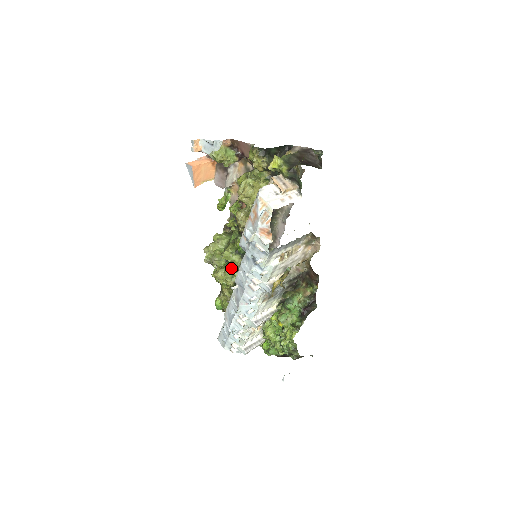
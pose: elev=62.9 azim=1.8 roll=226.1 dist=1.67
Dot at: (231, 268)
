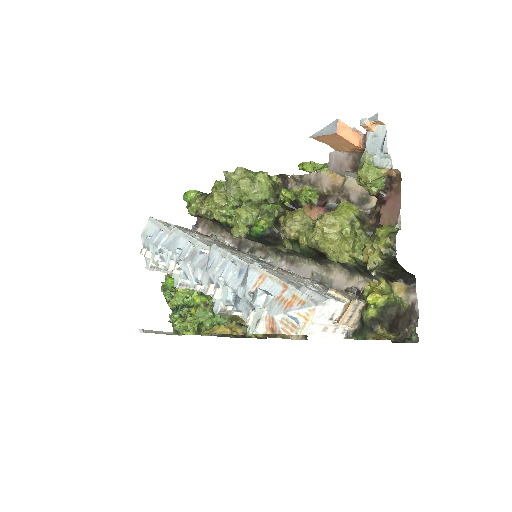
Dot at: (233, 212)
